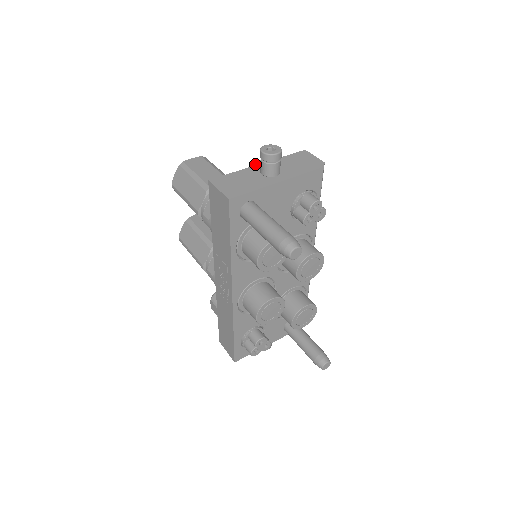
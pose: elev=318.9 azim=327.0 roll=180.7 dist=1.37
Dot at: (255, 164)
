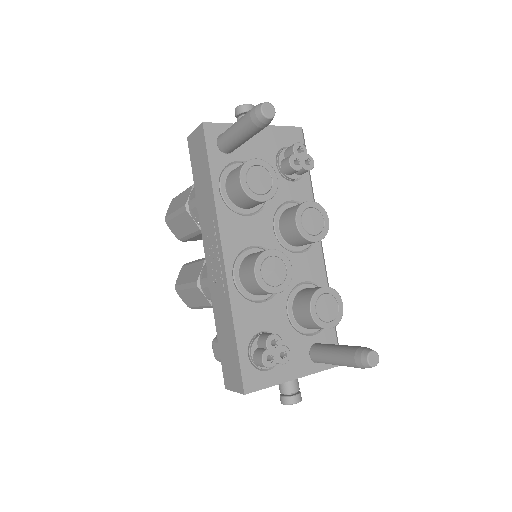
Dot at: occluded
